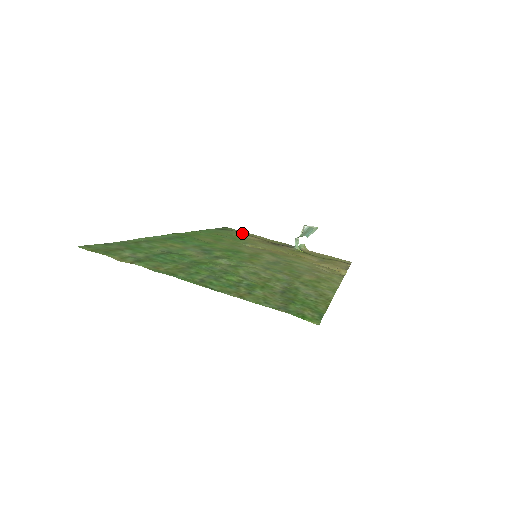
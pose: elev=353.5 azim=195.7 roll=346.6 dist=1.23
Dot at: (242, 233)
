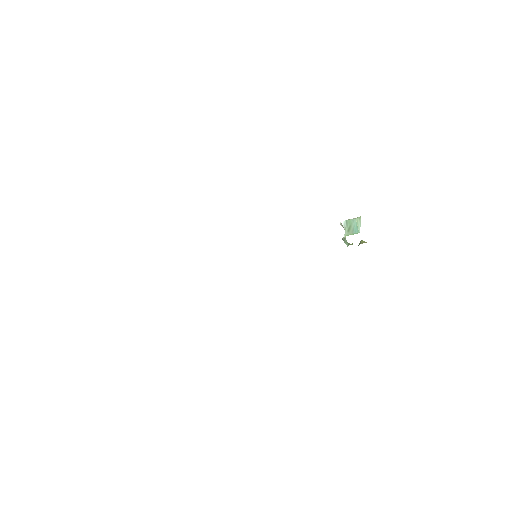
Dot at: occluded
